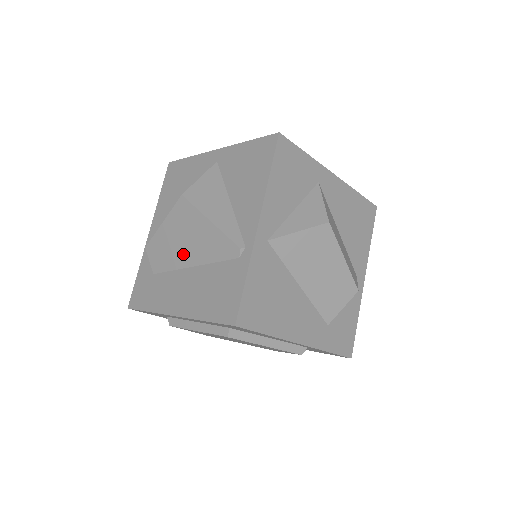
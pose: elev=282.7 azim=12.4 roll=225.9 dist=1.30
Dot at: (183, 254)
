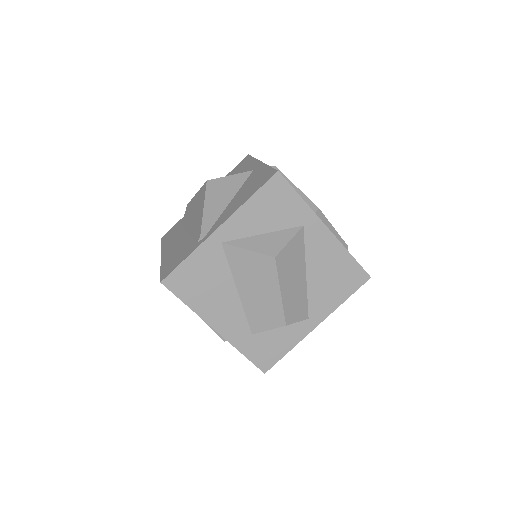
Dot at: (191, 221)
